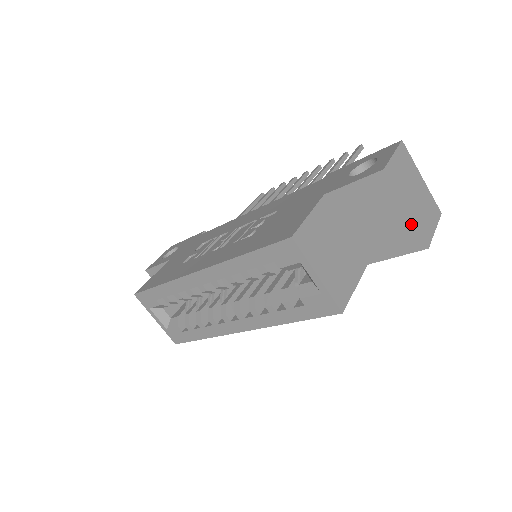
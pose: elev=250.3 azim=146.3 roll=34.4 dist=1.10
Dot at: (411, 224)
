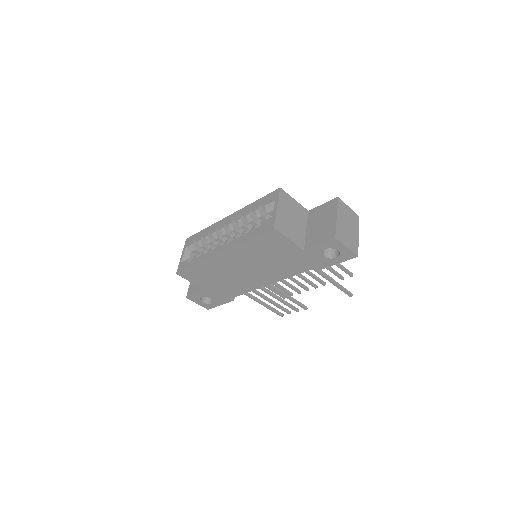
Dot at: (335, 224)
